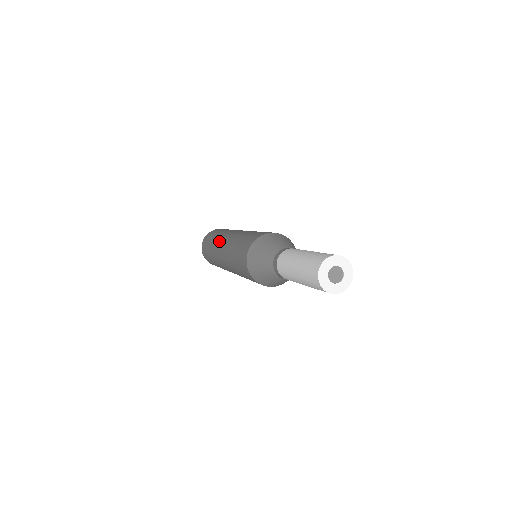
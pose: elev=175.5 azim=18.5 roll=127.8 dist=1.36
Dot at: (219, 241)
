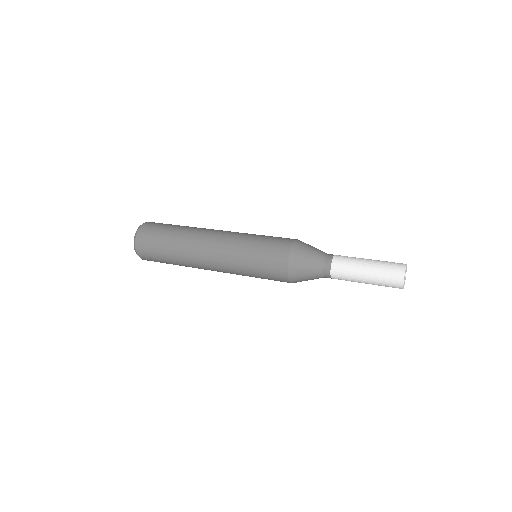
Dot at: (201, 233)
